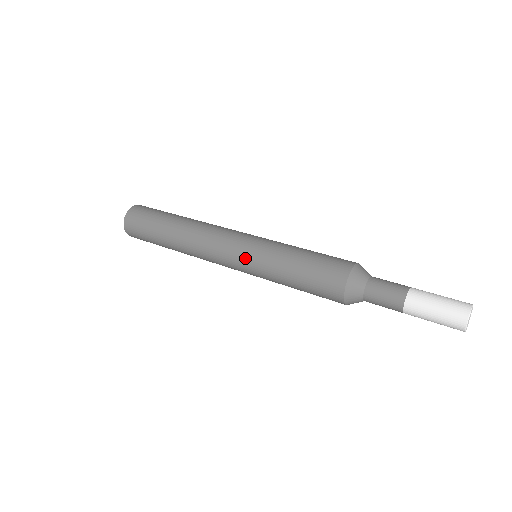
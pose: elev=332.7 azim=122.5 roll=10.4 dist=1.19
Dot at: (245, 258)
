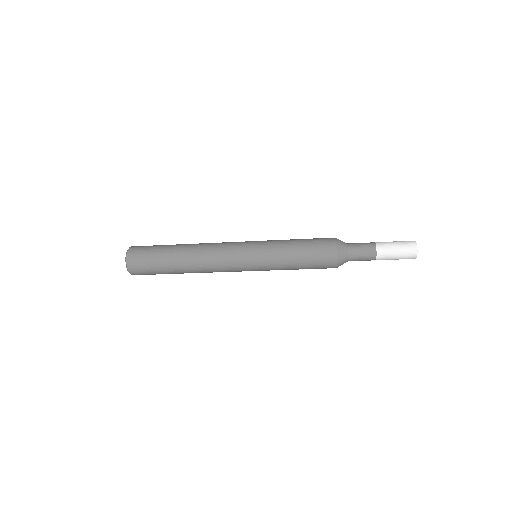
Dot at: (254, 263)
